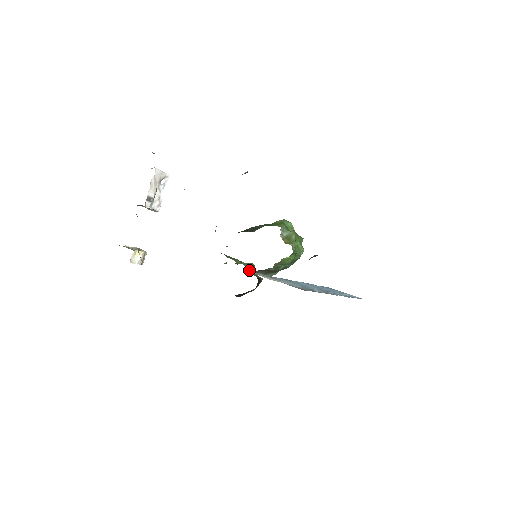
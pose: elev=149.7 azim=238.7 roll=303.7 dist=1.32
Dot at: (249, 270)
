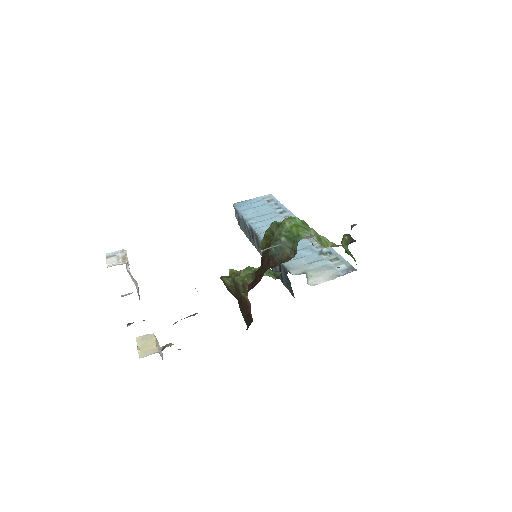
Dot at: (253, 270)
